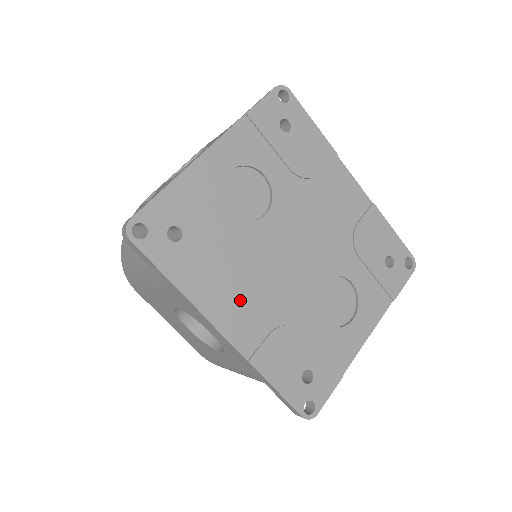
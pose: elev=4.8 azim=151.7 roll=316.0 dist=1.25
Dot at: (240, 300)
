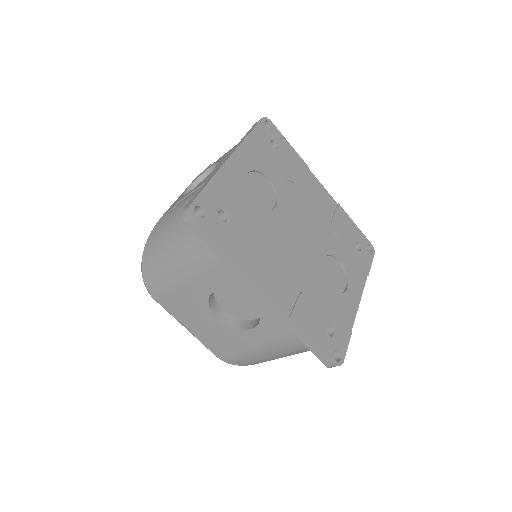
Dot at: (274, 269)
